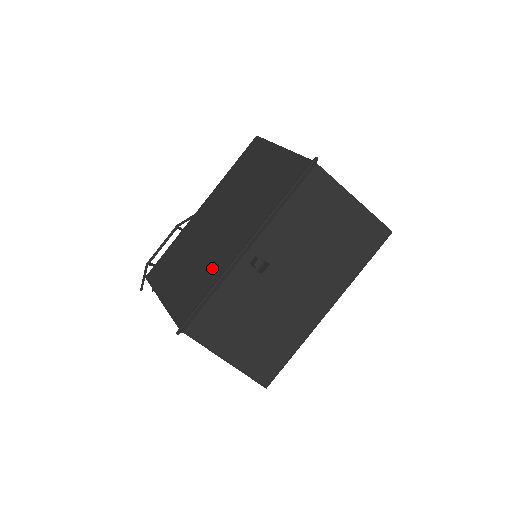
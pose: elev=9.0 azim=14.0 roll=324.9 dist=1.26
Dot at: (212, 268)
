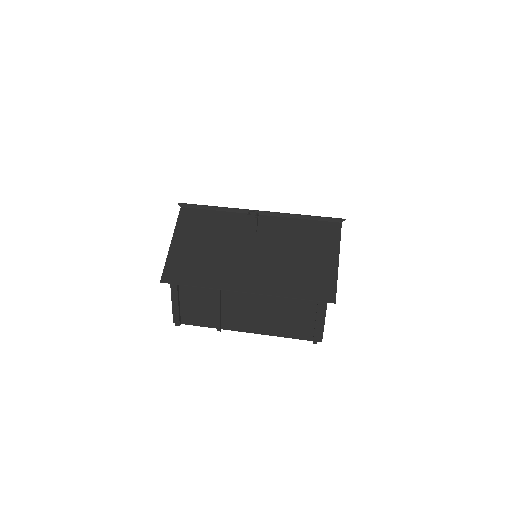
Dot at: occluded
